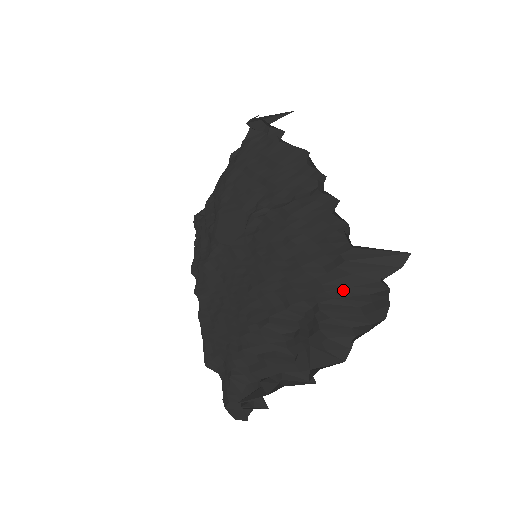
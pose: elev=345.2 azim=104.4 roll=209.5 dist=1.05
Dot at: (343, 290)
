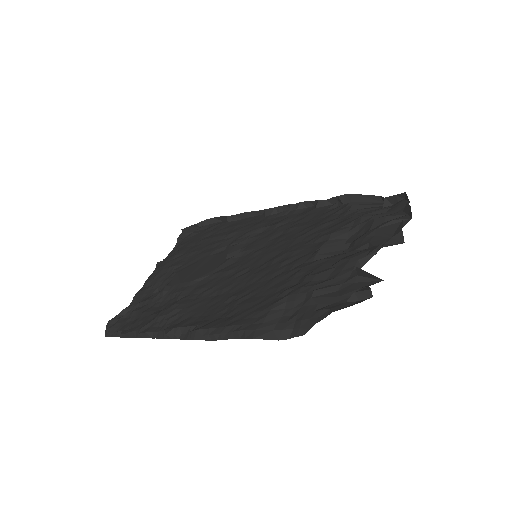
Dot at: occluded
